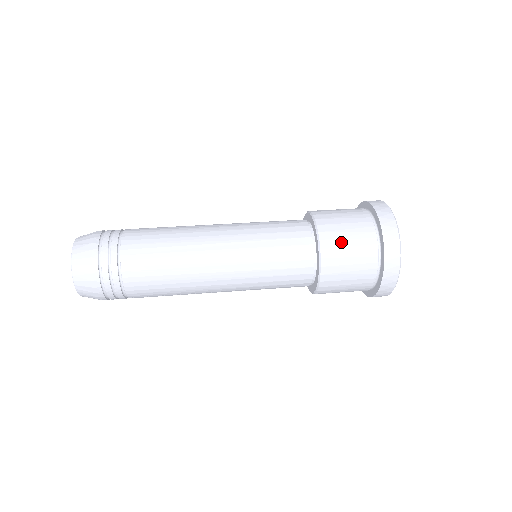
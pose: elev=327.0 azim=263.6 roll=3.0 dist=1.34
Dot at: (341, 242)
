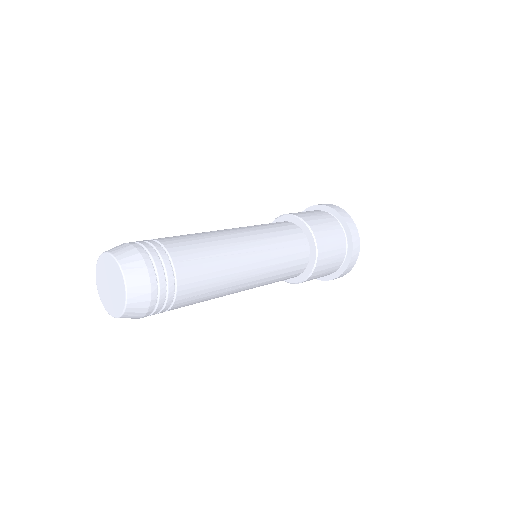
Dot at: (318, 221)
